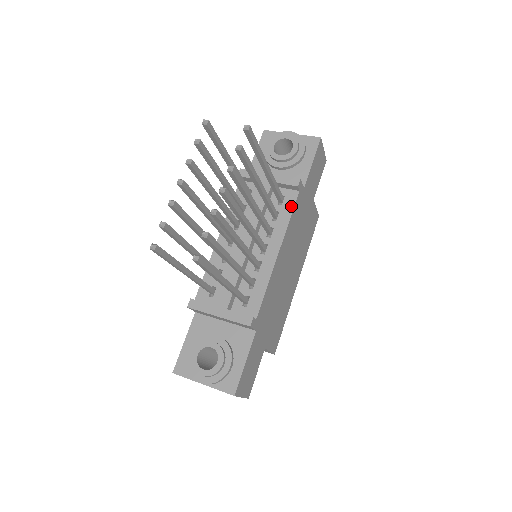
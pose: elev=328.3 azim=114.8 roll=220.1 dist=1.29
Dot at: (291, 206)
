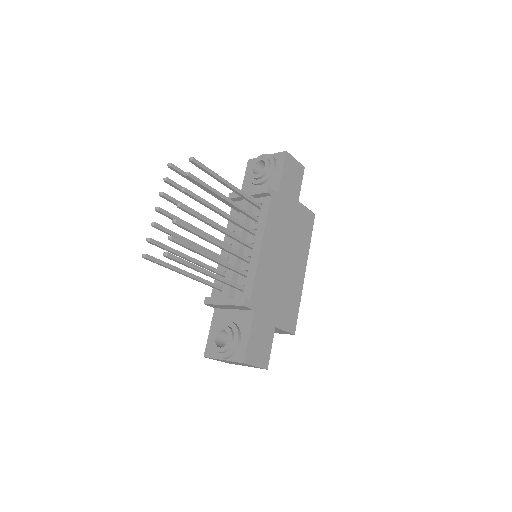
Dot at: (267, 209)
